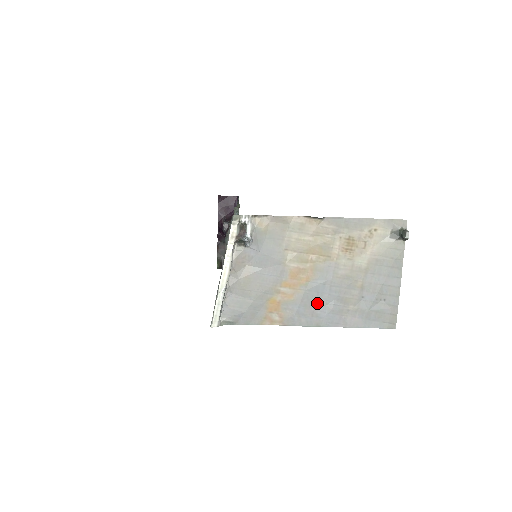
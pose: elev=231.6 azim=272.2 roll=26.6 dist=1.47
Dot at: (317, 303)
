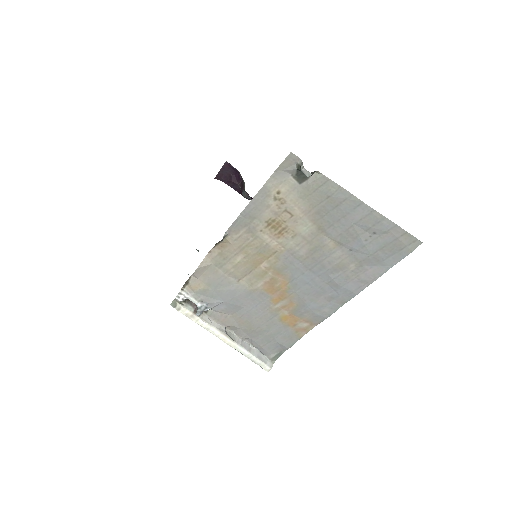
Dot at: (318, 290)
